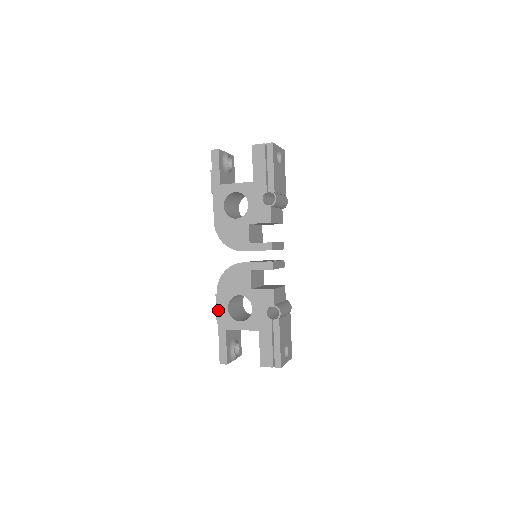
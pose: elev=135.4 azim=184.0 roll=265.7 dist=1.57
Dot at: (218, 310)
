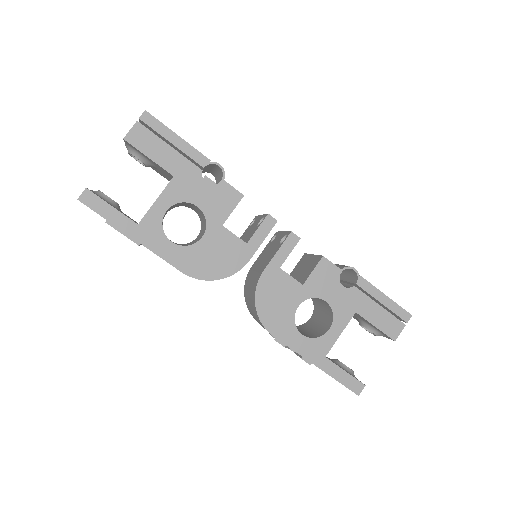
Dot at: (295, 351)
